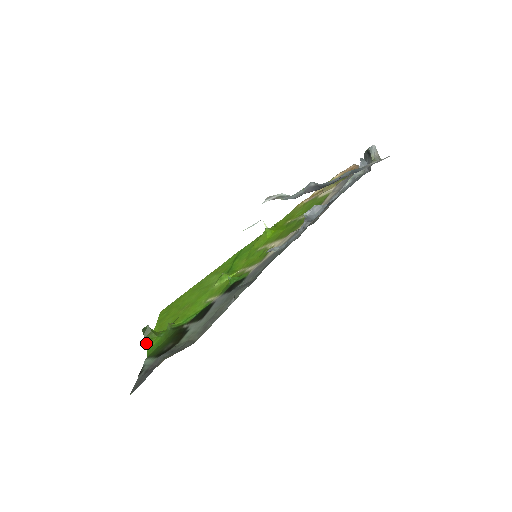
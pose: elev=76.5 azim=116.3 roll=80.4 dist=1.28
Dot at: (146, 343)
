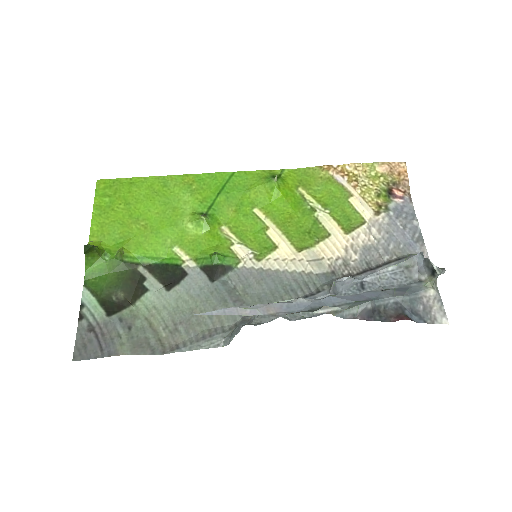
Dot at: (85, 261)
